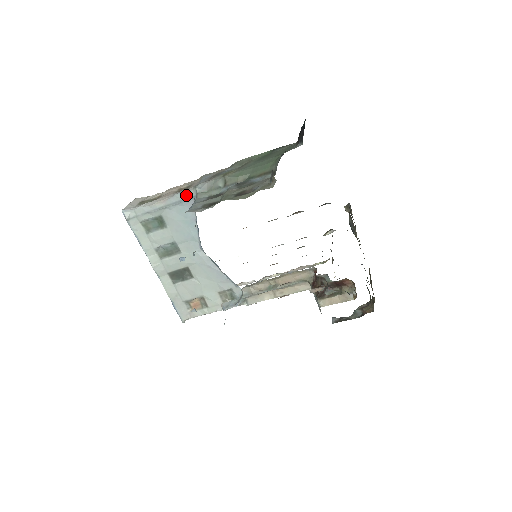
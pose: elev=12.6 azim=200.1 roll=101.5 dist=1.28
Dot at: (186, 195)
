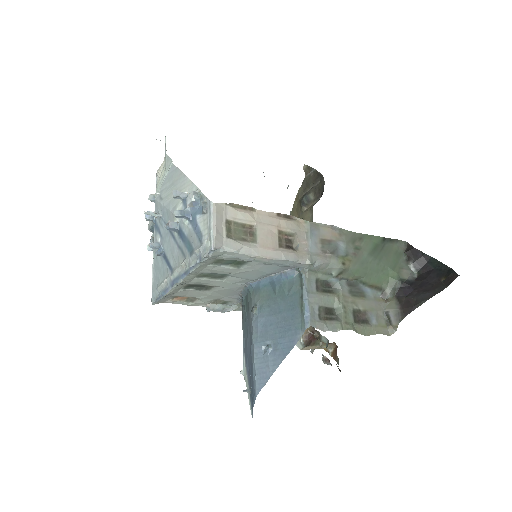
Dot at: (295, 264)
